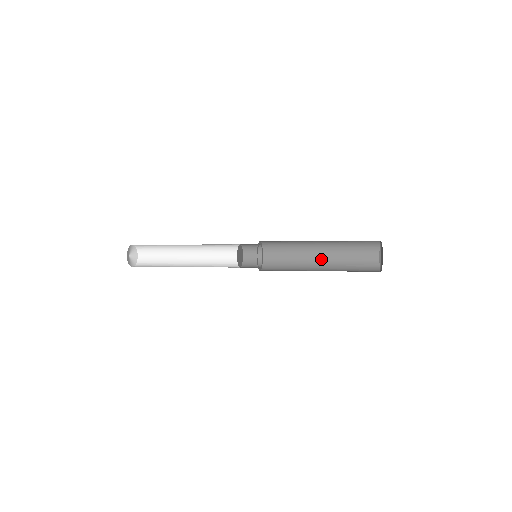
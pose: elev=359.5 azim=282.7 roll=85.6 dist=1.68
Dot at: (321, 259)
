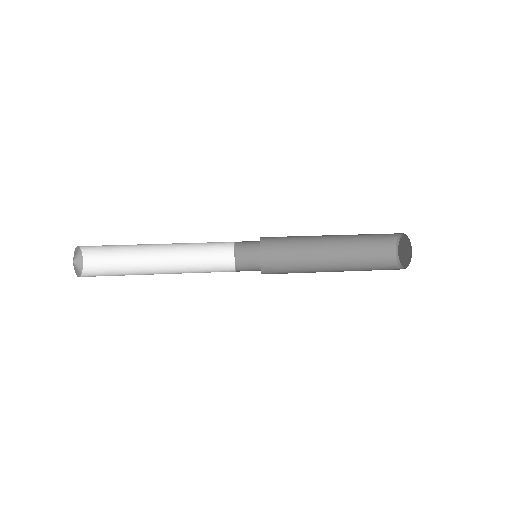
Dot at: (330, 256)
